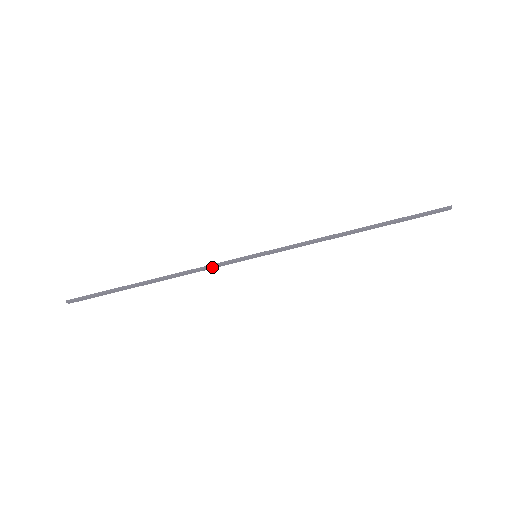
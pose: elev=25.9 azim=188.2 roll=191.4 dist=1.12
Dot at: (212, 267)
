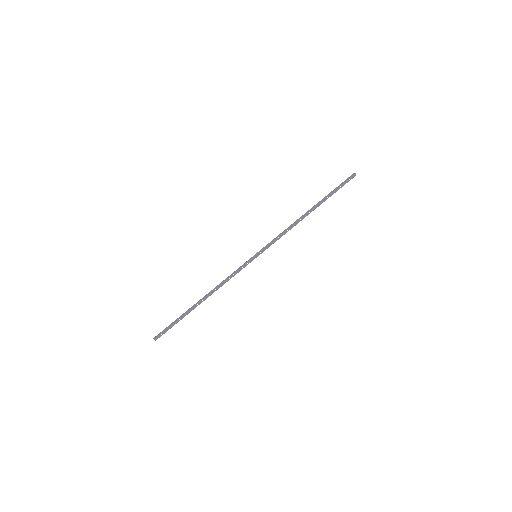
Dot at: (233, 275)
